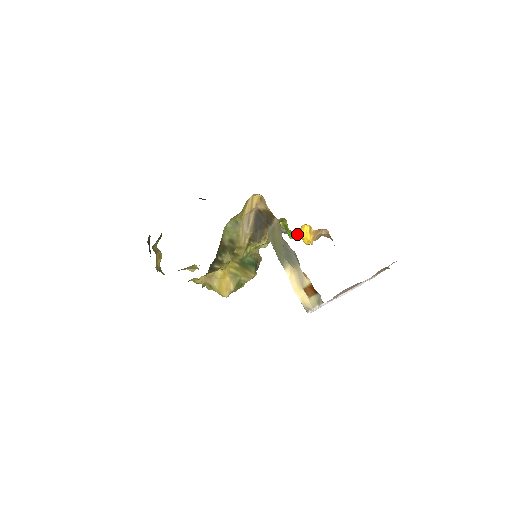
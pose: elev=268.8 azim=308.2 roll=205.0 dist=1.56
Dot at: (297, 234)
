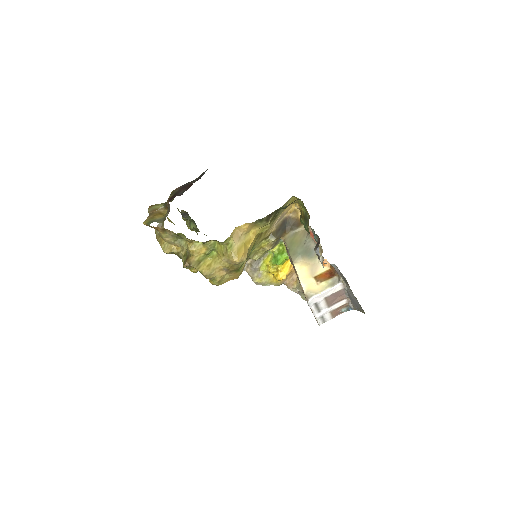
Dot at: (280, 264)
